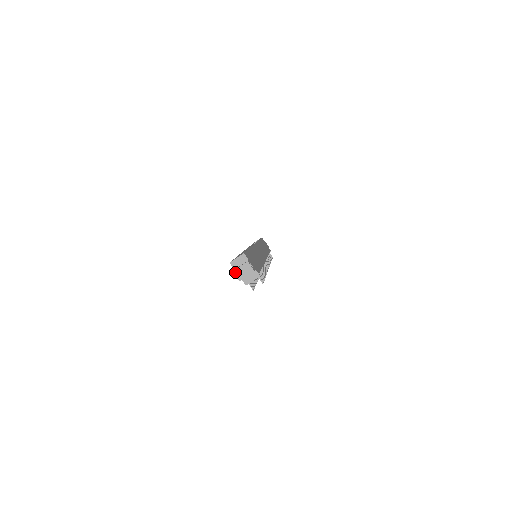
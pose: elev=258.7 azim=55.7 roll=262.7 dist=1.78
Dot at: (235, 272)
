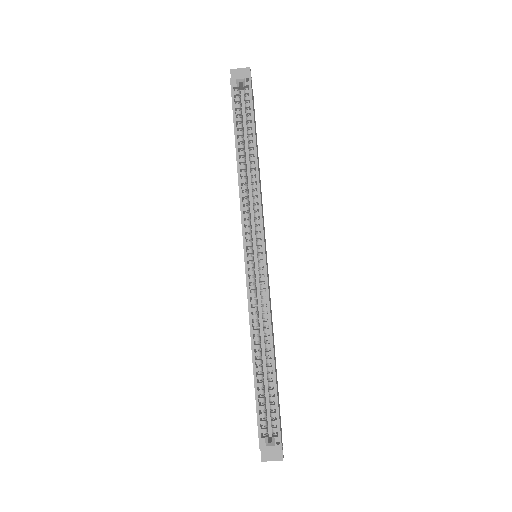
Dot at: (263, 461)
